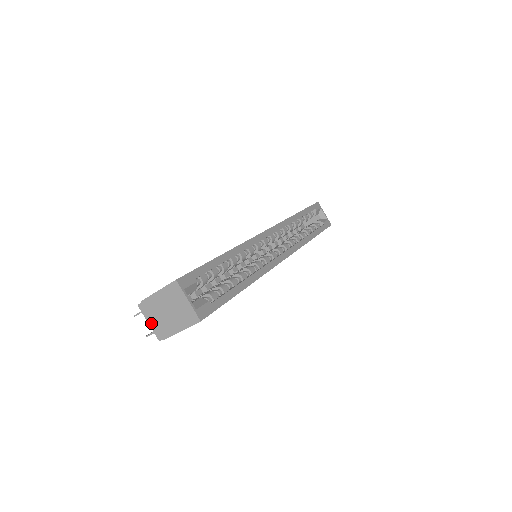
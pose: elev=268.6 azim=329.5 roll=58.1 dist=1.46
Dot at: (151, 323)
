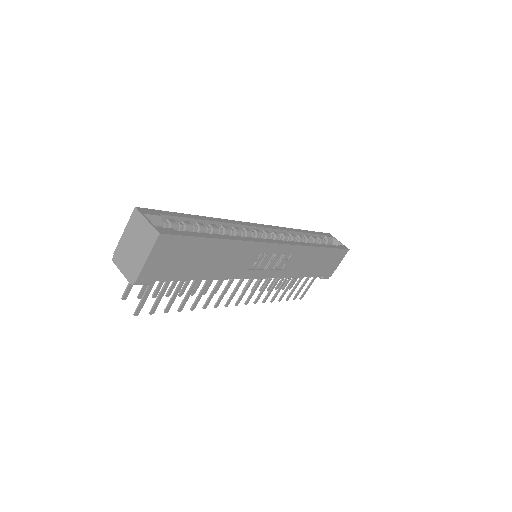
Dot at: (124, 271)
